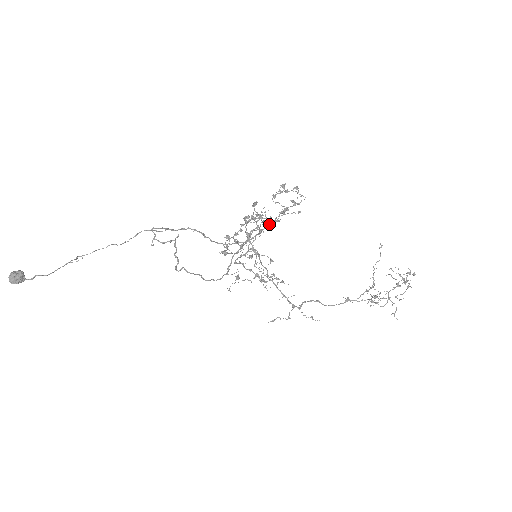
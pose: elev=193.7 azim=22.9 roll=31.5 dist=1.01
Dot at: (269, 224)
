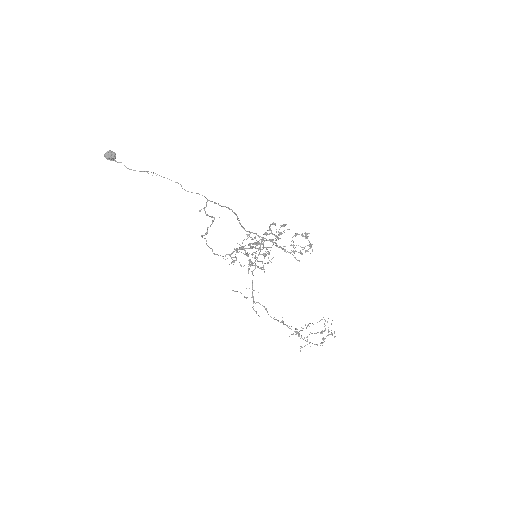
Dot at: (279, 247)
